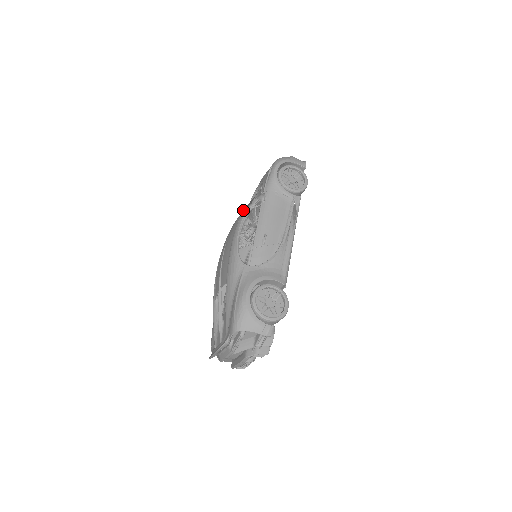
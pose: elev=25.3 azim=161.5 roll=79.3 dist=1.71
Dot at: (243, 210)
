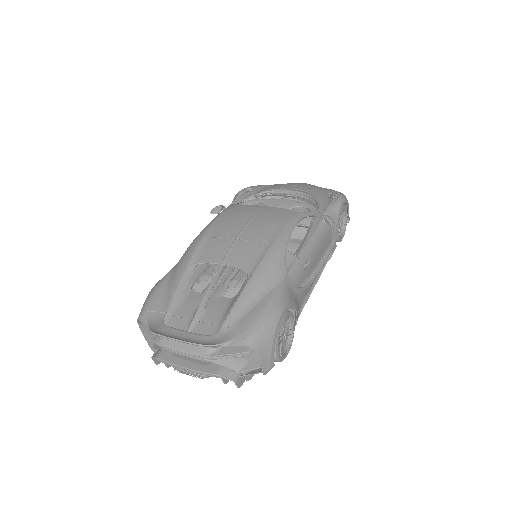
Dot at: occluded
